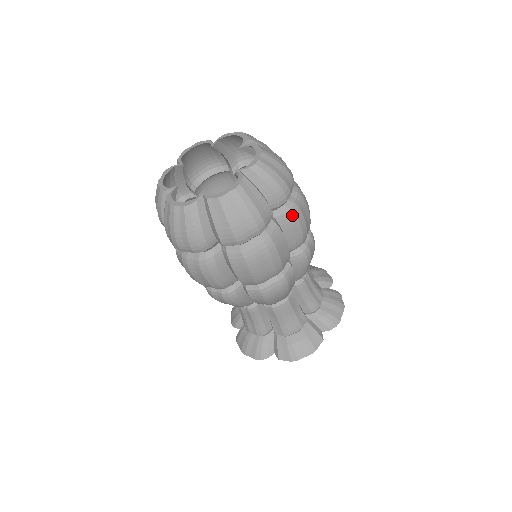
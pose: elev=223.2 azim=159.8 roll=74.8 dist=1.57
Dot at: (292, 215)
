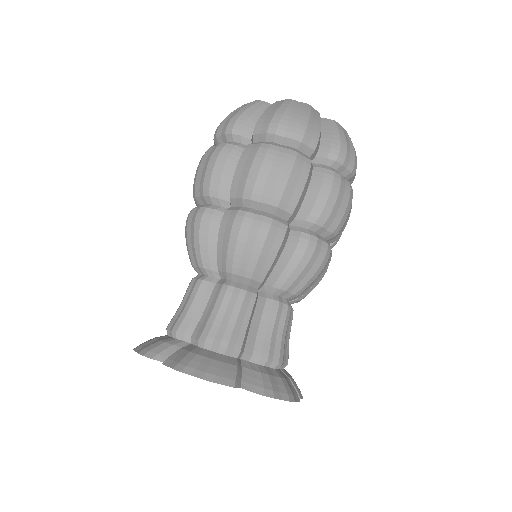
Dot at: (330, 175)
